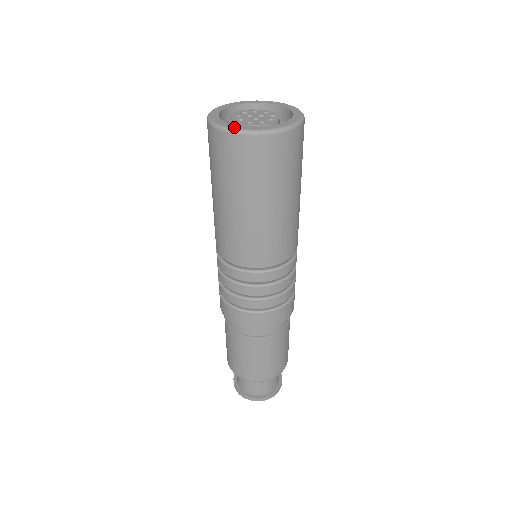
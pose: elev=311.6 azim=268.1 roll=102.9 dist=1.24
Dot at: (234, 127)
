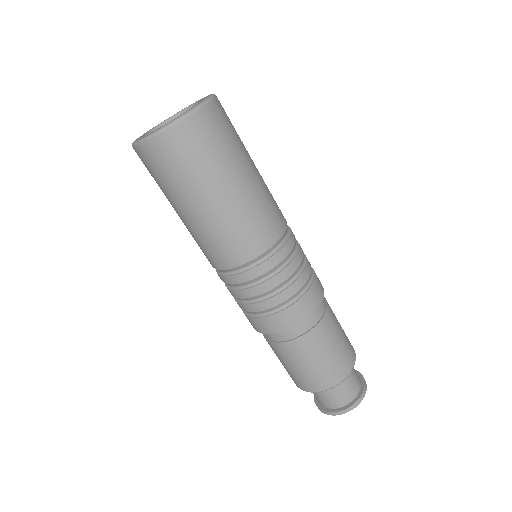
Dot at: (172, 120)
